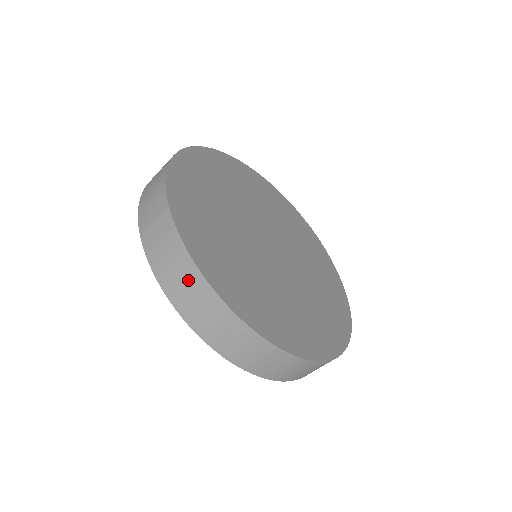
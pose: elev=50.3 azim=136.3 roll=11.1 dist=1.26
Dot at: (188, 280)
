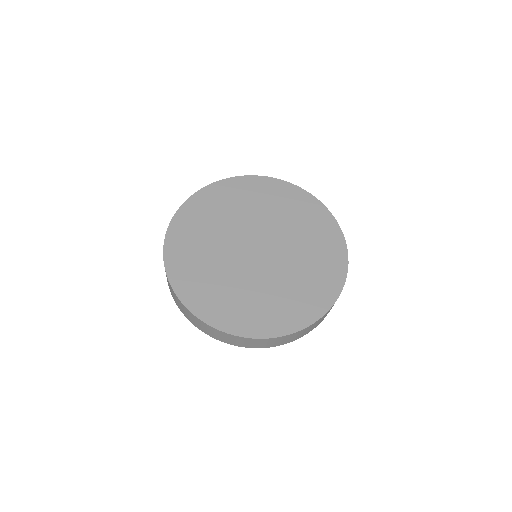
Dot at: (189, 315)
